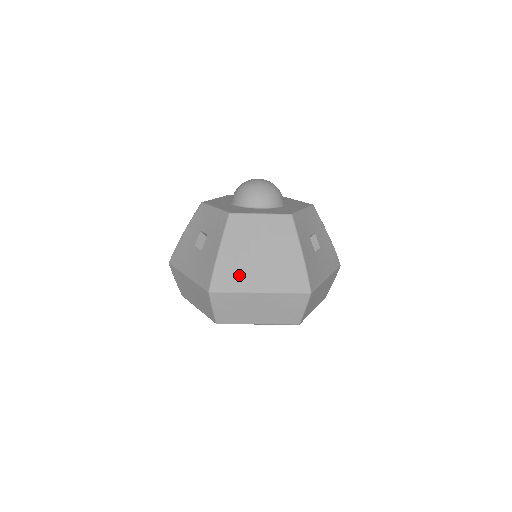
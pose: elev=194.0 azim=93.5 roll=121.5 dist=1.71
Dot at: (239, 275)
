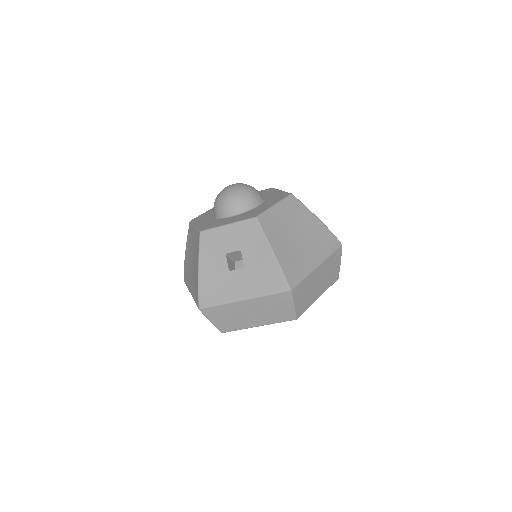
Dot at: (298, 262)
